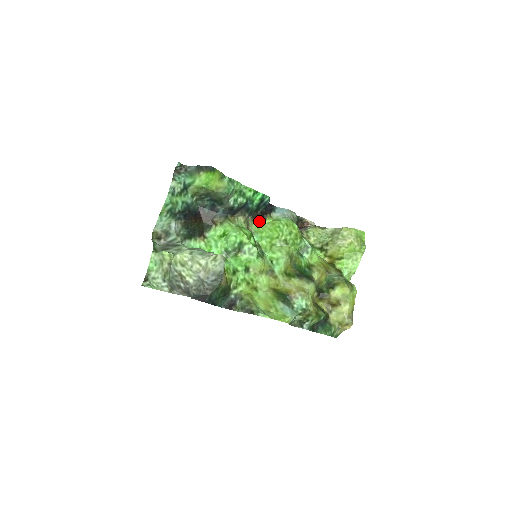
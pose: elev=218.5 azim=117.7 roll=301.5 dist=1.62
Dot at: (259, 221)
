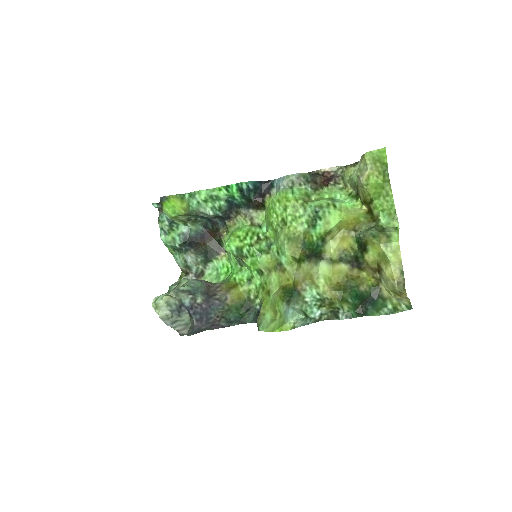
Dot at: (263, 207)
